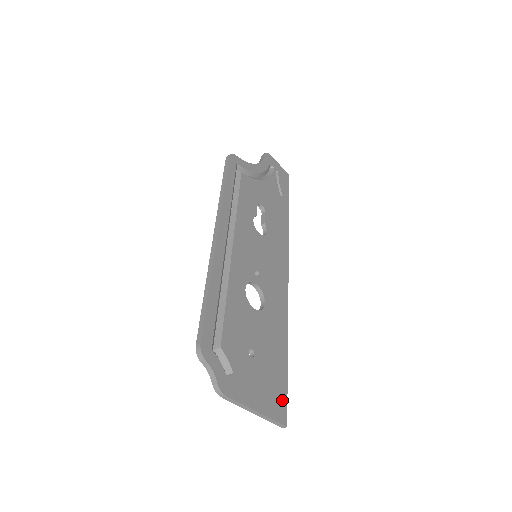
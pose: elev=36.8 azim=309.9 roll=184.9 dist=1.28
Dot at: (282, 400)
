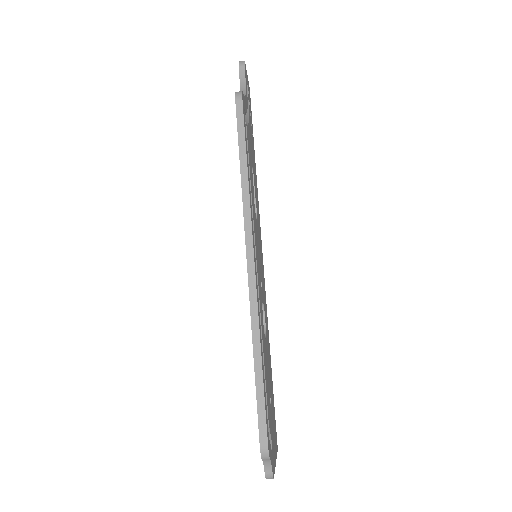
Dot at: (275, 425)
